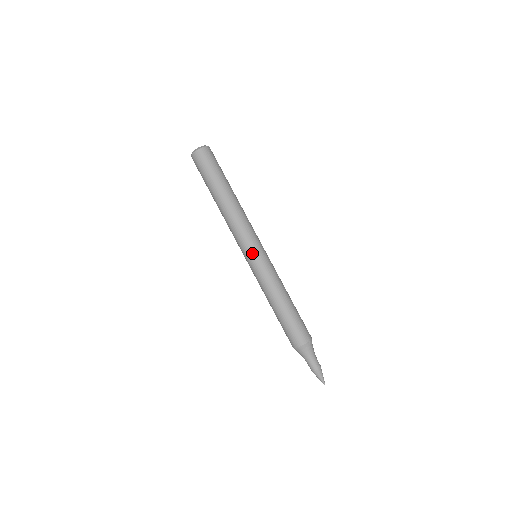
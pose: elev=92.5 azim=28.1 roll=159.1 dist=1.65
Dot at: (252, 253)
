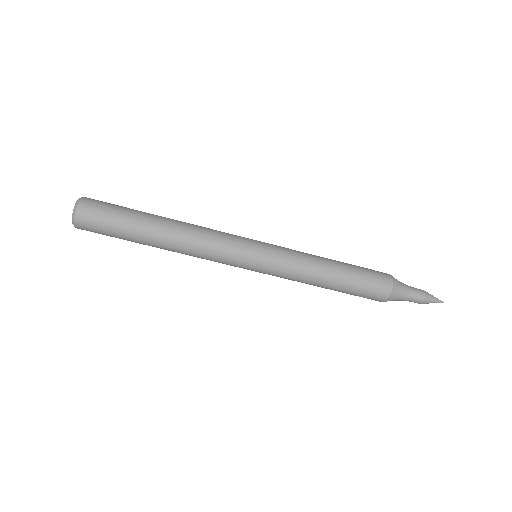
Dot at: (253, 253)
